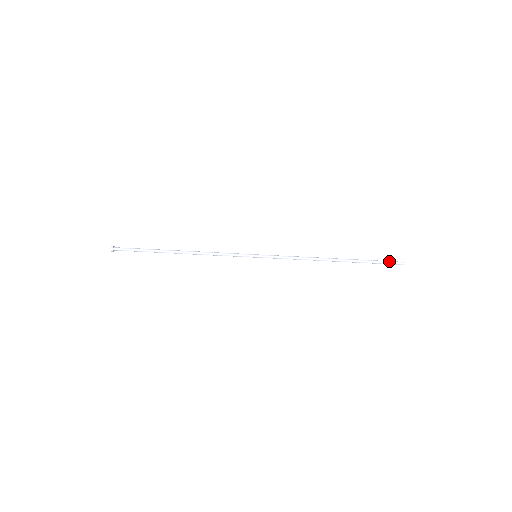
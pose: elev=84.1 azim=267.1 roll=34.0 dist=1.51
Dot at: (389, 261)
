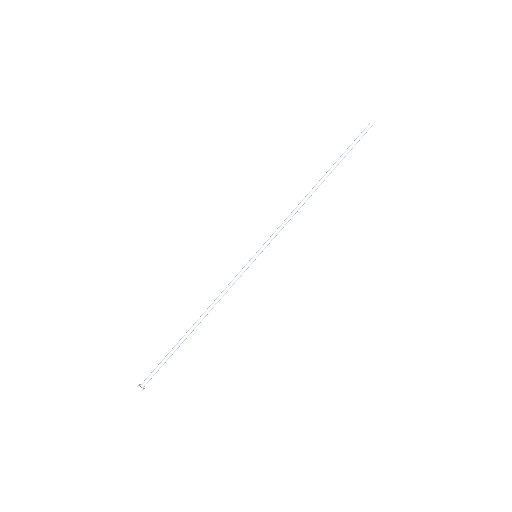
Dot at: (357, 137)
